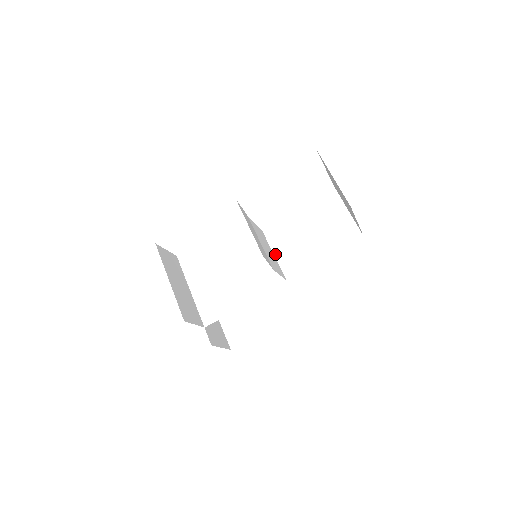
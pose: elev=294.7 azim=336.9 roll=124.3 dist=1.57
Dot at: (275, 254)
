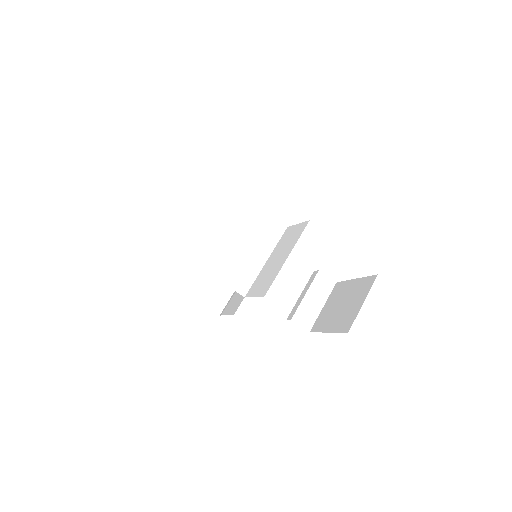
Dot at: occluded
